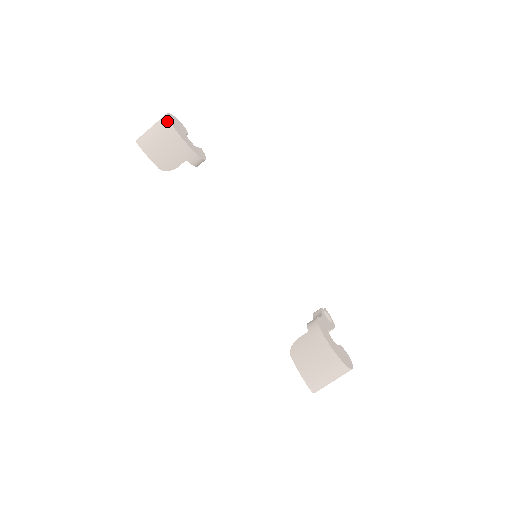
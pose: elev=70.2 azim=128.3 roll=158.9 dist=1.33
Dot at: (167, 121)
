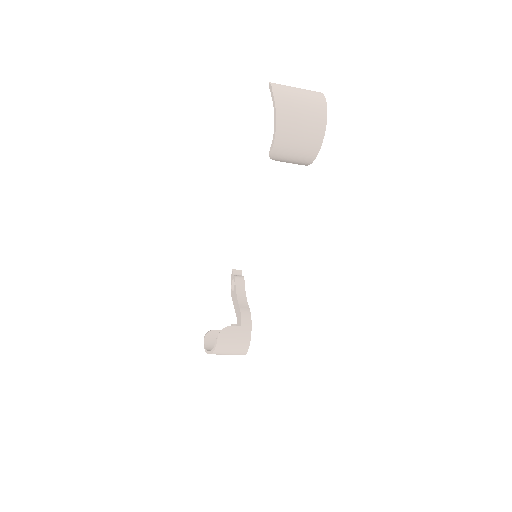
Dot at: (323, 127)
